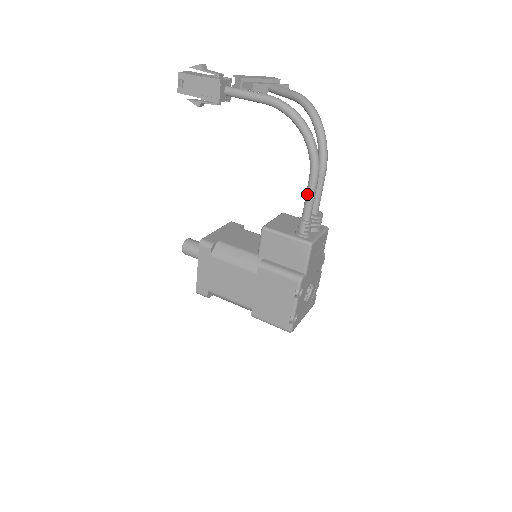
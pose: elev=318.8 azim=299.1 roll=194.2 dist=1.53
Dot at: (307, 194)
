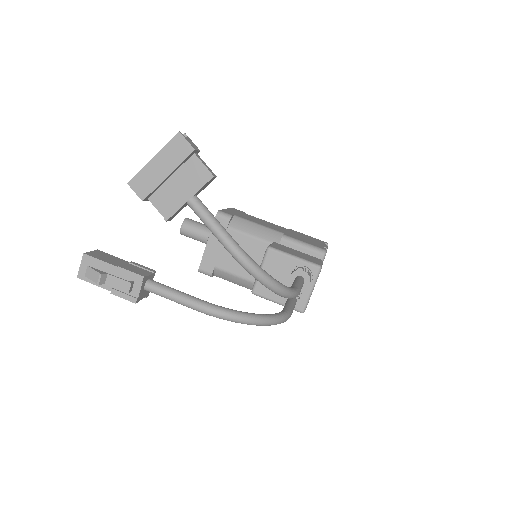
Dot at: occluded
